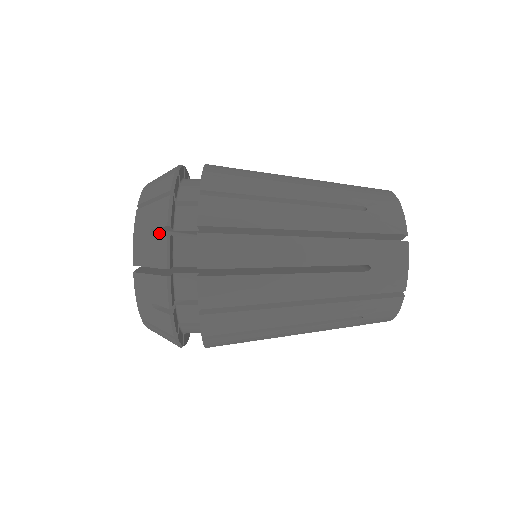
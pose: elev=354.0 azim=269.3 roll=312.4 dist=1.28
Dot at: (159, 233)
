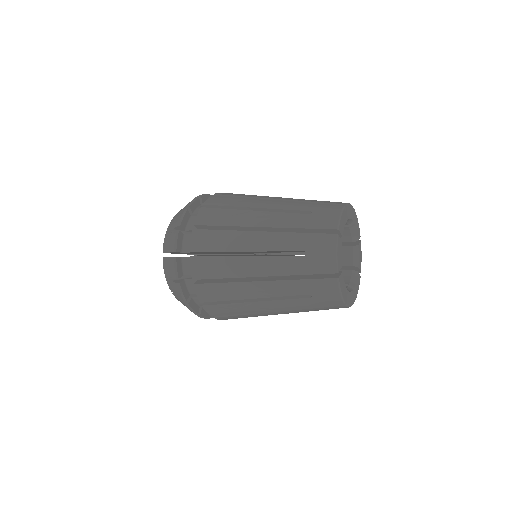
Dot at: occluded
